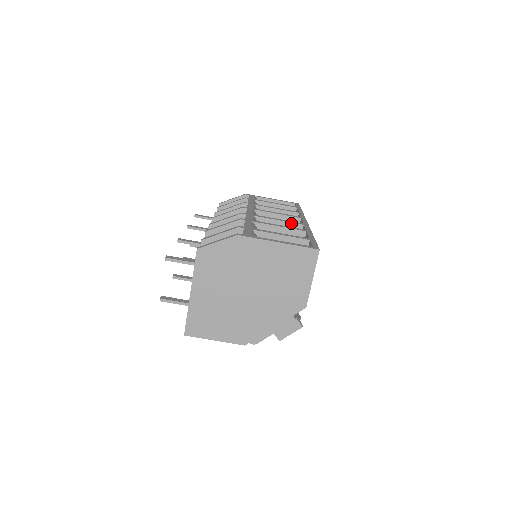
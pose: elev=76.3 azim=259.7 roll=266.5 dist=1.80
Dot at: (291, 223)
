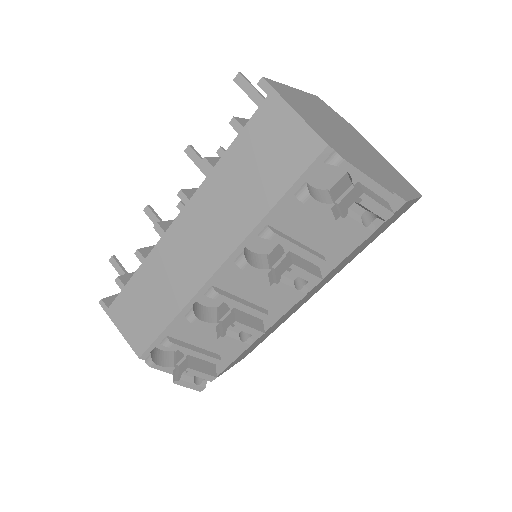
Dot at: occluded
